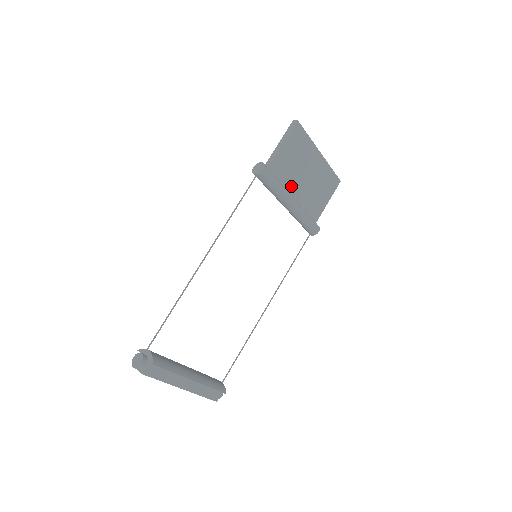
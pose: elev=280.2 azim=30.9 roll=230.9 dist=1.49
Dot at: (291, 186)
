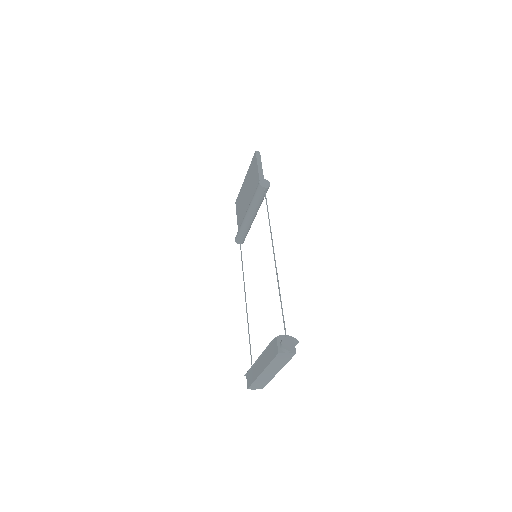
Dot at: occluded
